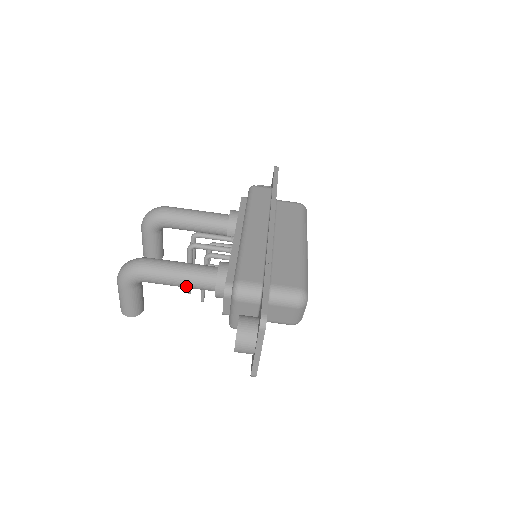
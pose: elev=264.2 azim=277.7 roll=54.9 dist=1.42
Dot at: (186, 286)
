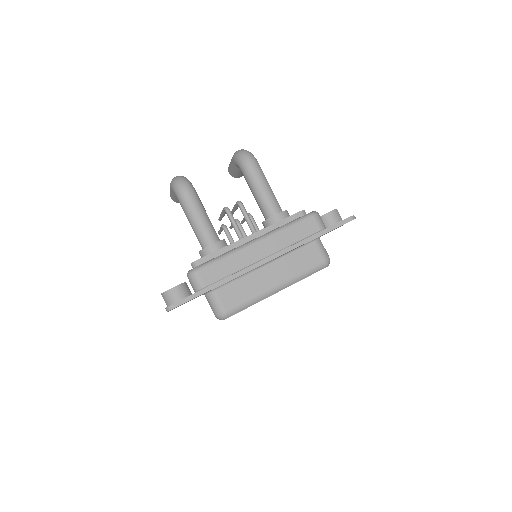
Dot at: (193, 229)
